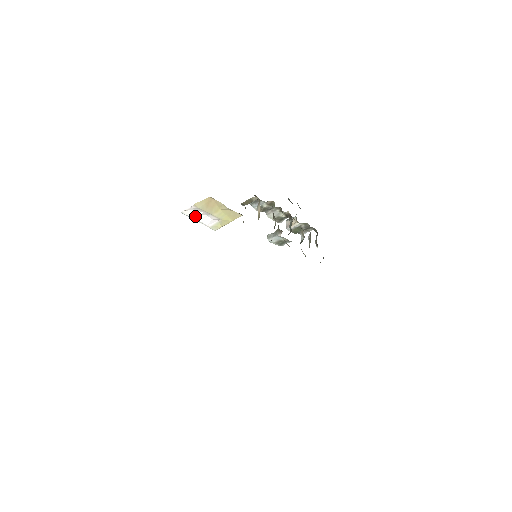
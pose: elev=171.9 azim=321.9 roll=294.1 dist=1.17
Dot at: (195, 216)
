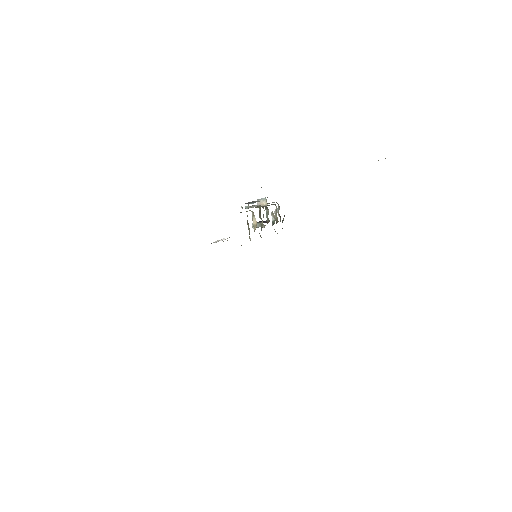
Dot at: (216, 242)
